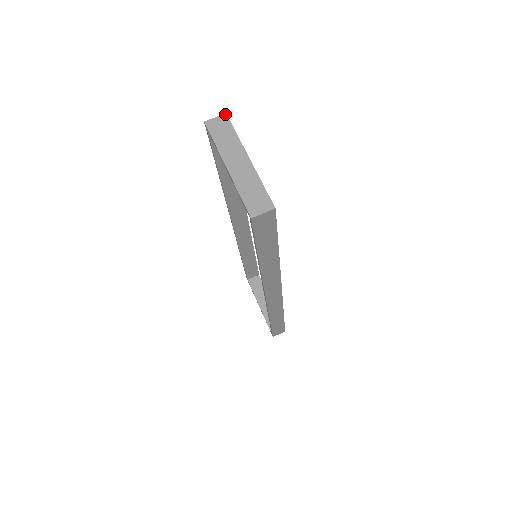
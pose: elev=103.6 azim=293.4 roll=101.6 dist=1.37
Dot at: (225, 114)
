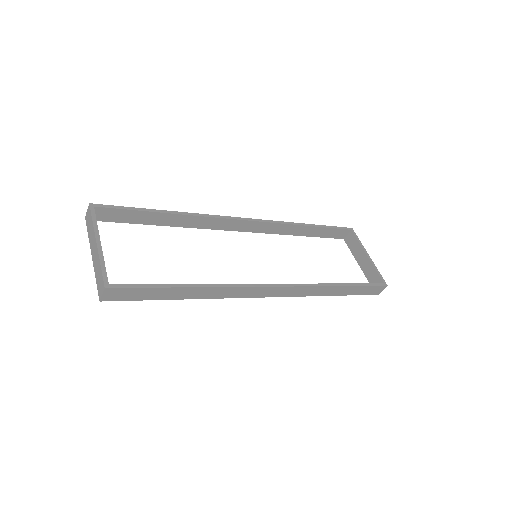
Dot at: (89, 205)
